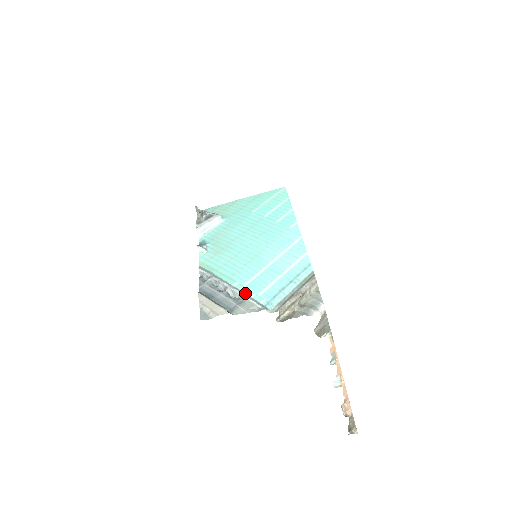
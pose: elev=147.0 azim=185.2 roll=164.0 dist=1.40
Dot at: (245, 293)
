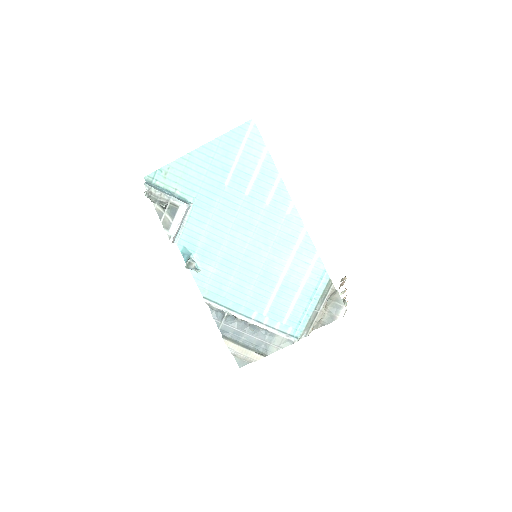
Dot at: (269, 324)
